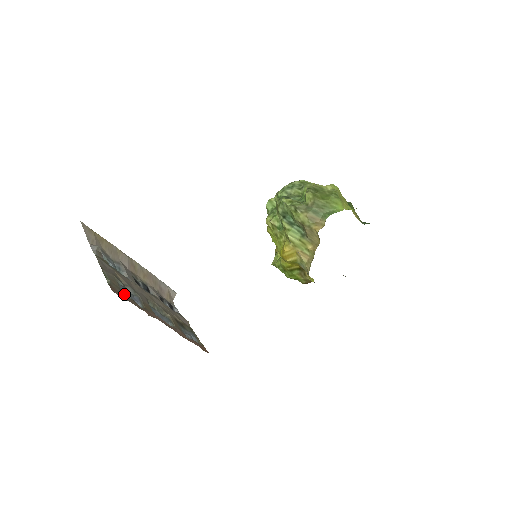
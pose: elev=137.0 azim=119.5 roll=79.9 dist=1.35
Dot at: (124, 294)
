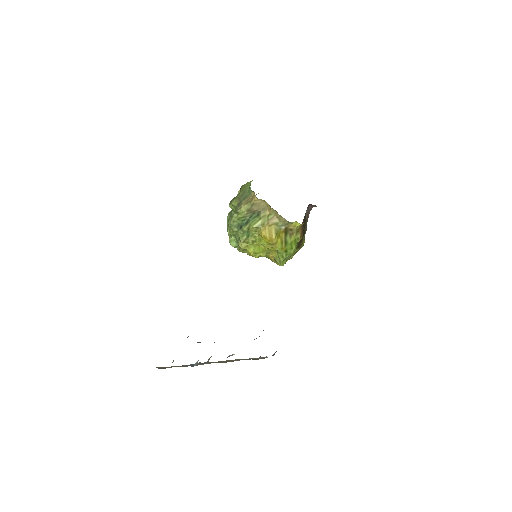
Dot at: occluded
